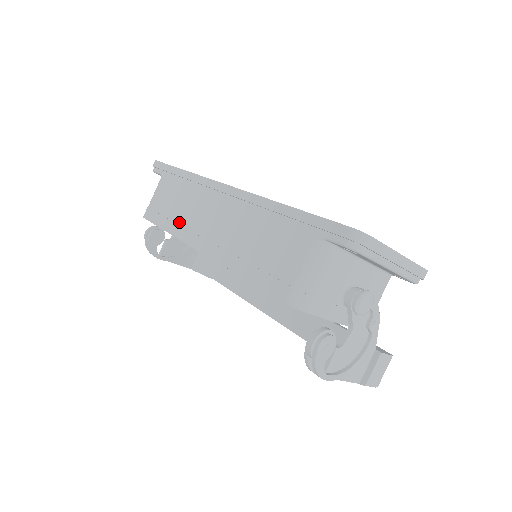
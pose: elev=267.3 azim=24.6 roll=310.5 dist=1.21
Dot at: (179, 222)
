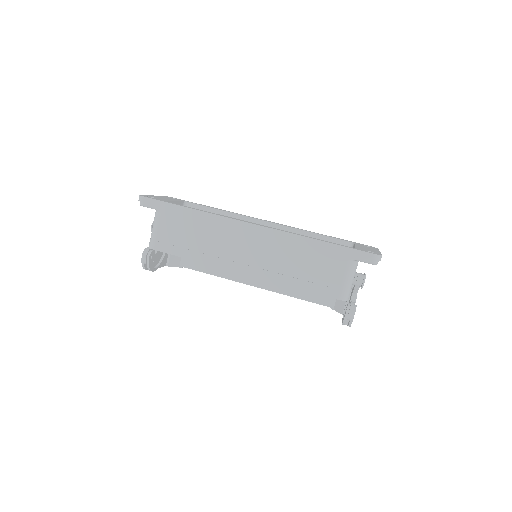
Dot at: (208, 253)
